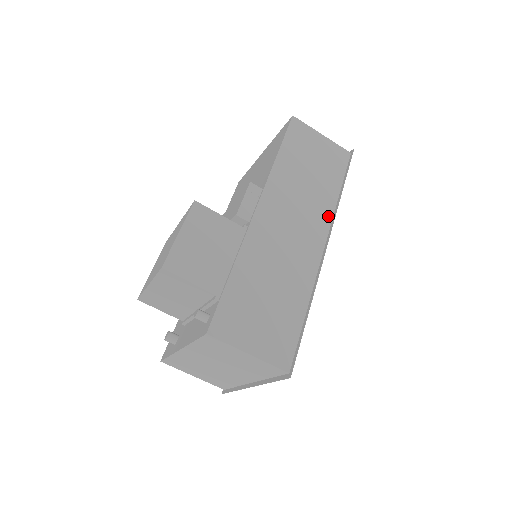
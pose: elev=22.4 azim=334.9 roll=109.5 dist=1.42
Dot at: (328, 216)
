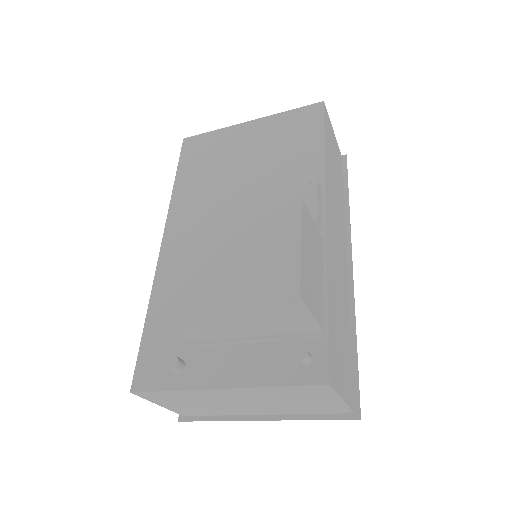
Dot at: (345, 229)
